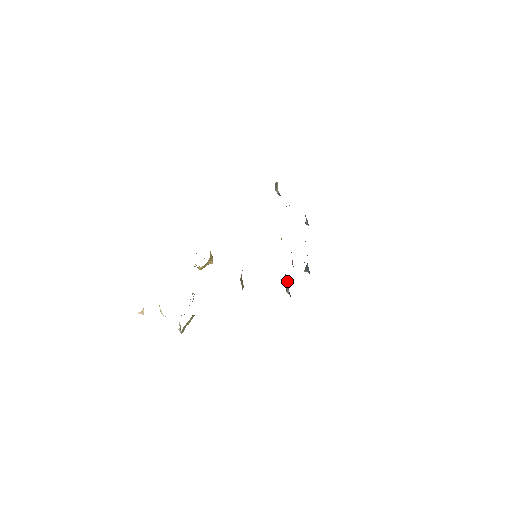
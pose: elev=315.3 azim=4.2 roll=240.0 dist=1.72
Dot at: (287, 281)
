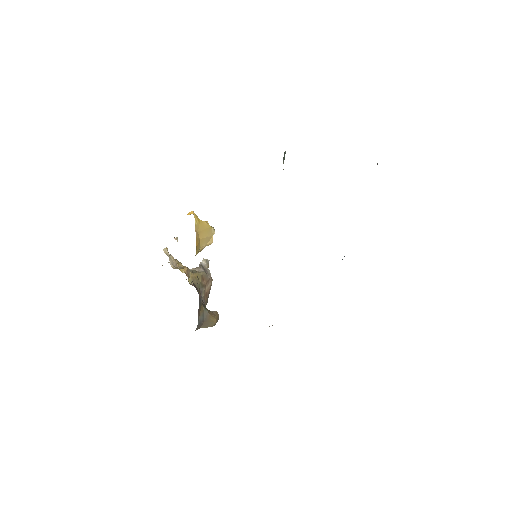
Dot at: occluded
